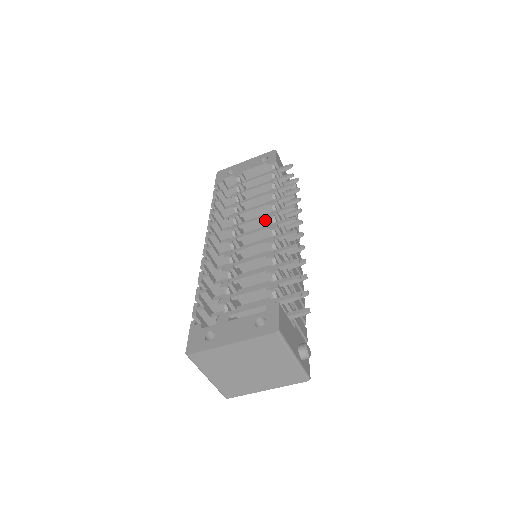
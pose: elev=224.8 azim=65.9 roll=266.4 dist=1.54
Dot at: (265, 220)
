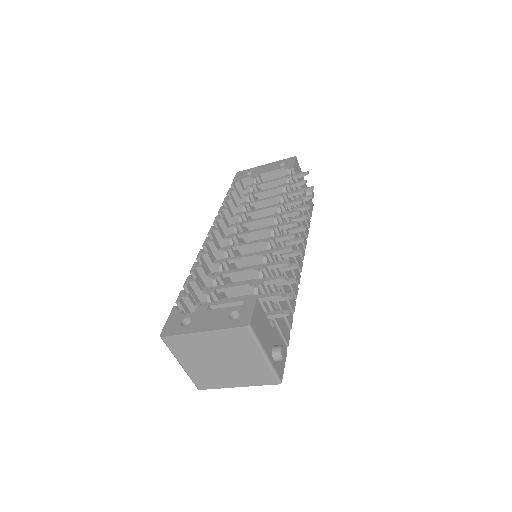
Dot at: (270, 222)
